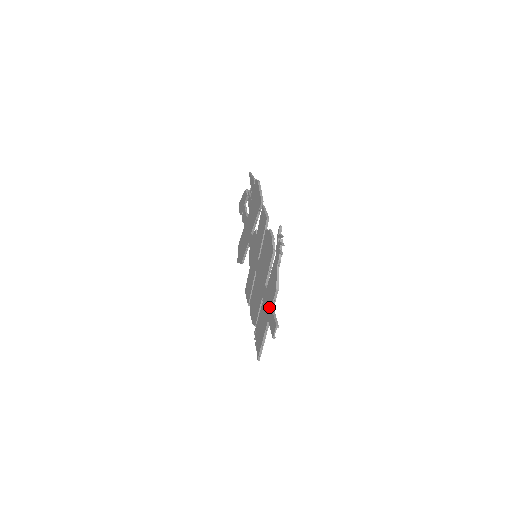
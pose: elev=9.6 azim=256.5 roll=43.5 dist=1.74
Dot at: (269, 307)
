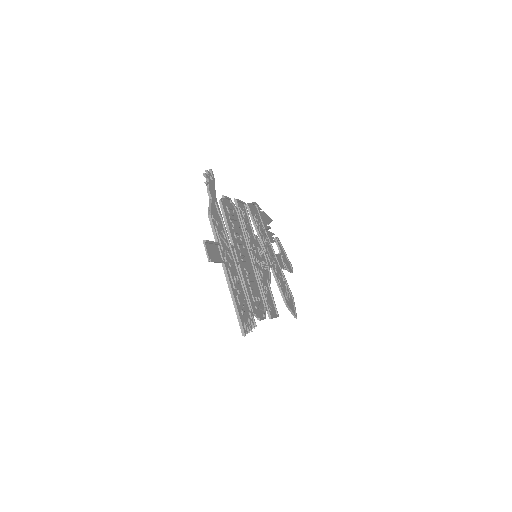
Dot at: occluded
